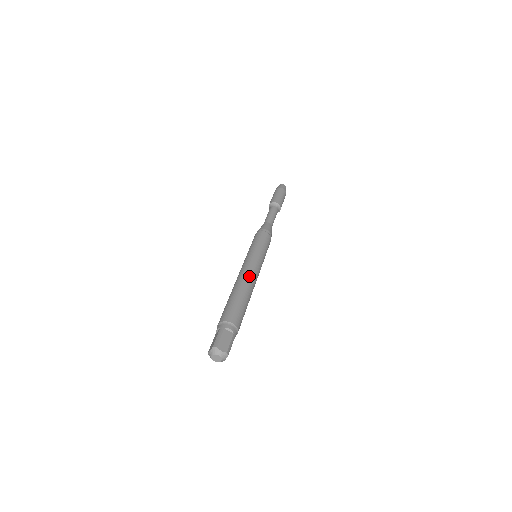
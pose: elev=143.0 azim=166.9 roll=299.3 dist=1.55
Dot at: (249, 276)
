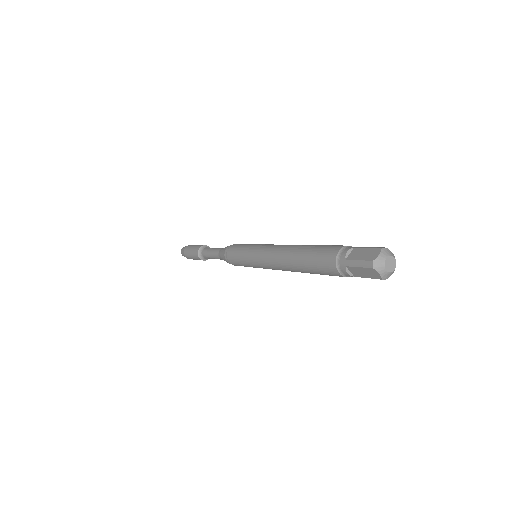
Dot at: occluded
